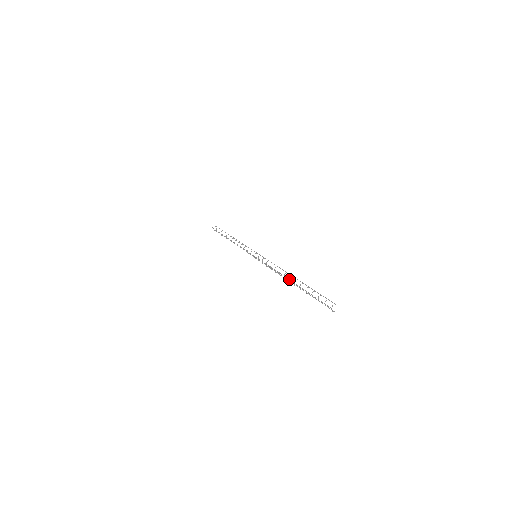
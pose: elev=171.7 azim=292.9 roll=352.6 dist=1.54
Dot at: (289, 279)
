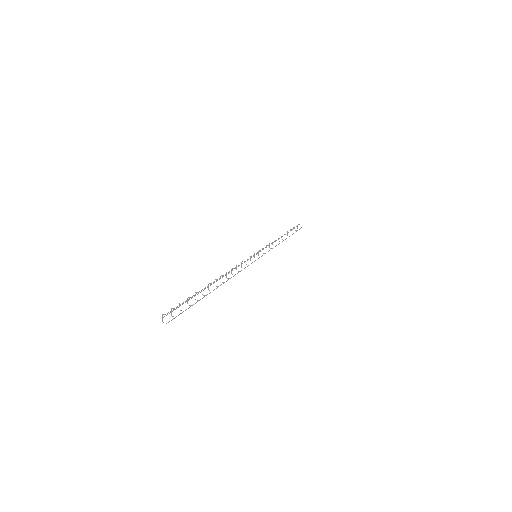
Dot at: (214, 282)
